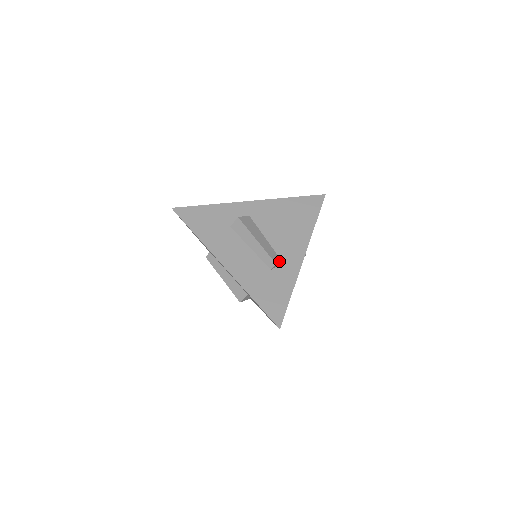
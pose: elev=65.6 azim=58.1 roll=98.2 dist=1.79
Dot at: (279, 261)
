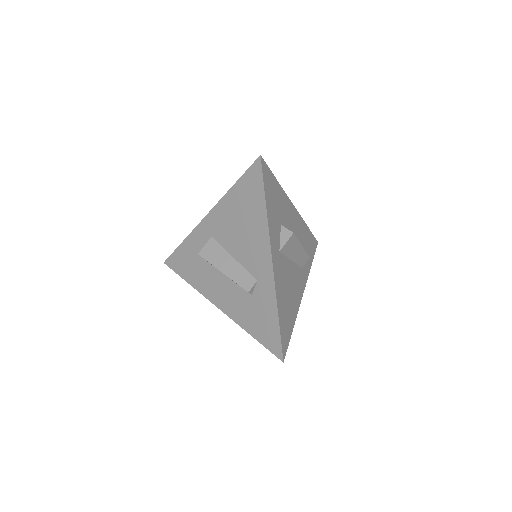
Dot at: (252, 283)
